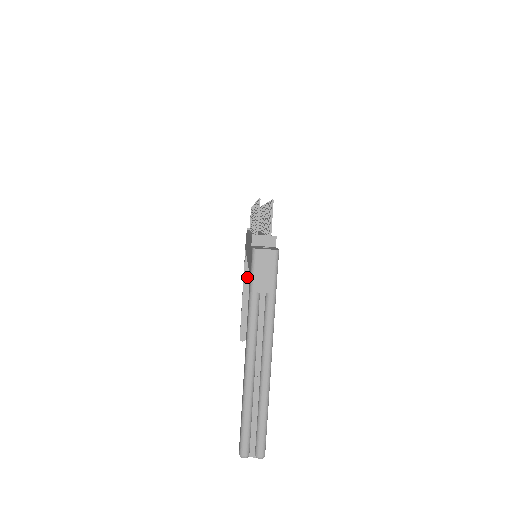
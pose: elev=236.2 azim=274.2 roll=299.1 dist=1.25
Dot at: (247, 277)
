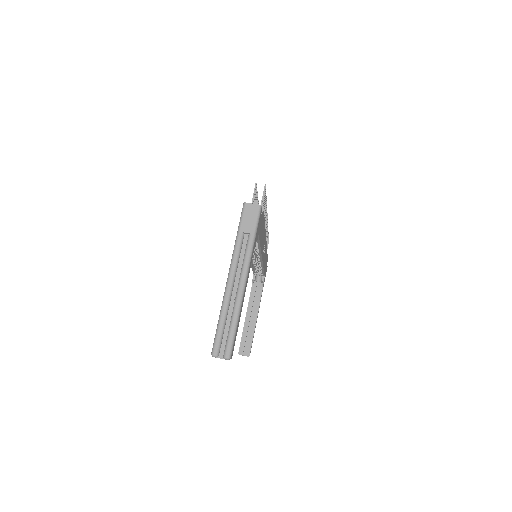
Dot at: (252, 299)
